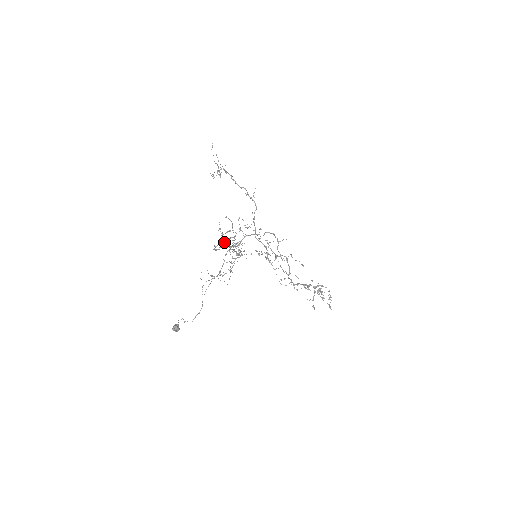
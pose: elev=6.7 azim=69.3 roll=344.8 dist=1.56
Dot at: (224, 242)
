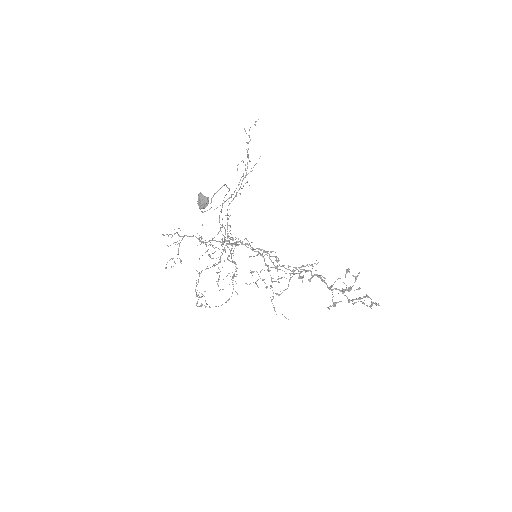
Dot at: occluded
